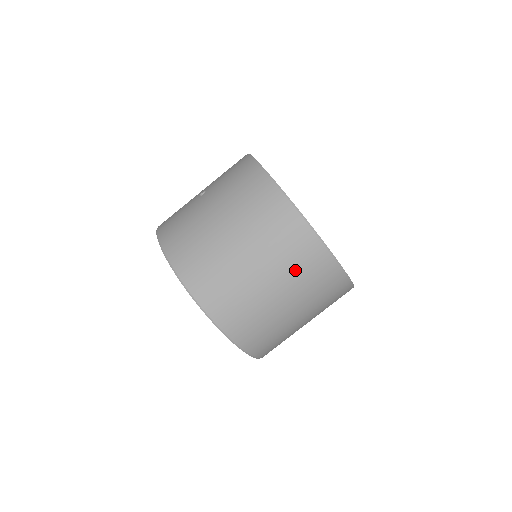
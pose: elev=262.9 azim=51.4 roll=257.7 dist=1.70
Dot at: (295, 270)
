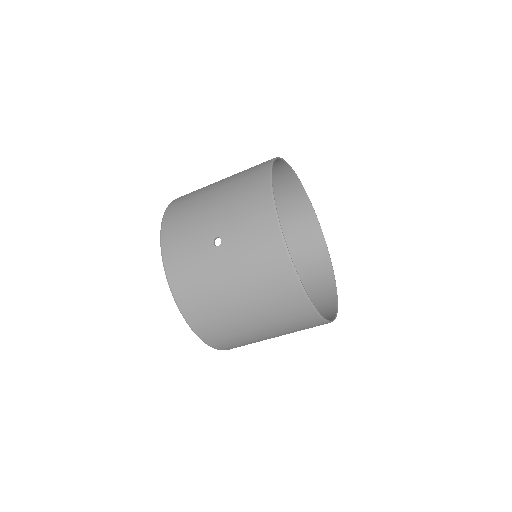
Dot at: occluded
